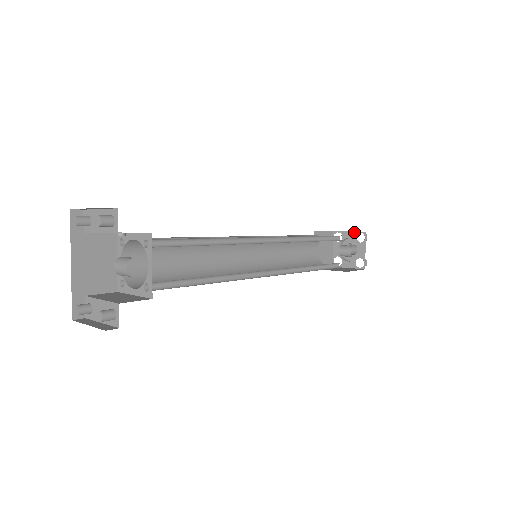
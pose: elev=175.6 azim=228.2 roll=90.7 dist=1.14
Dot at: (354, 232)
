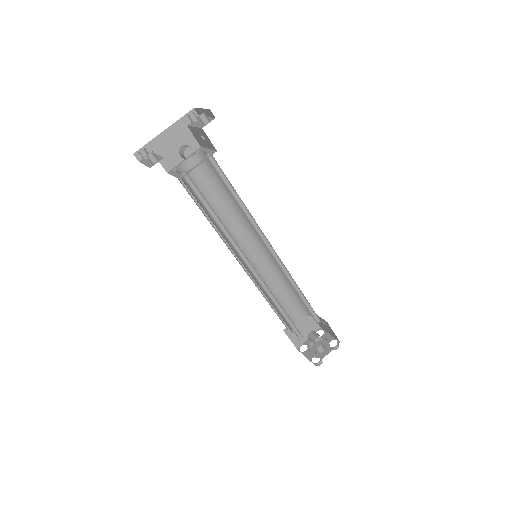
Dot at: (333, 337)
